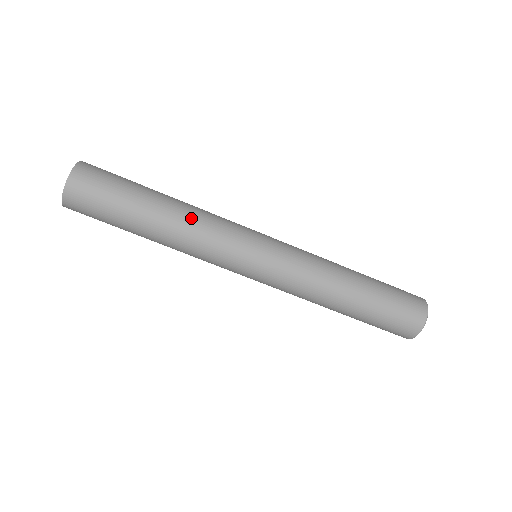
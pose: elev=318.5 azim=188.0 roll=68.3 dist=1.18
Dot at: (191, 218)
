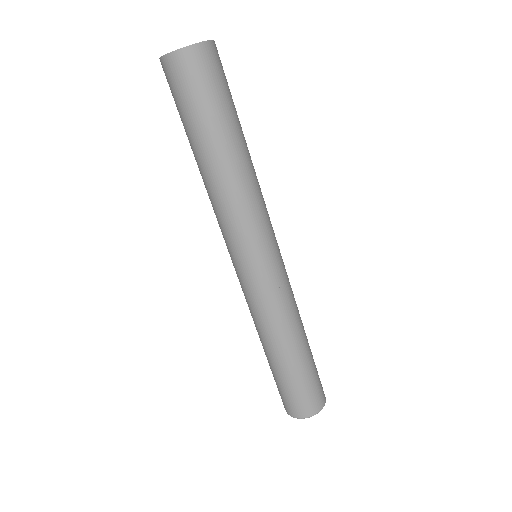
Dot at: (245, 184)
